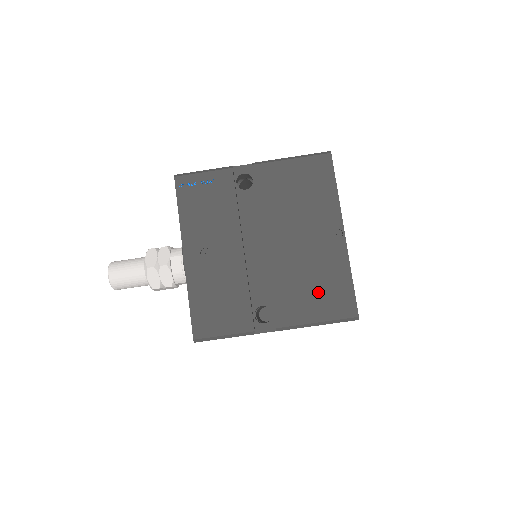
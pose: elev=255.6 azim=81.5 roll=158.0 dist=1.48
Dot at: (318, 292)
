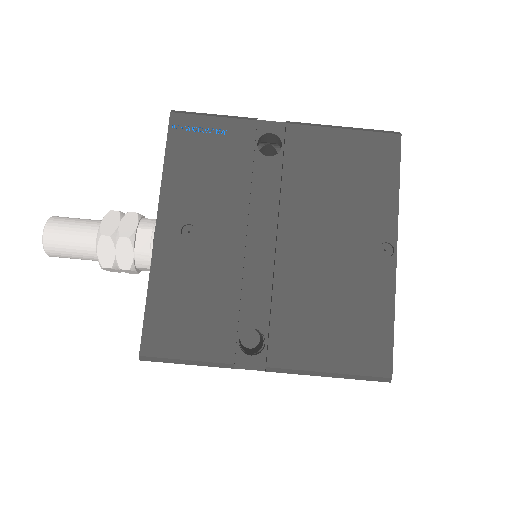
Dot at: (340, 328)
